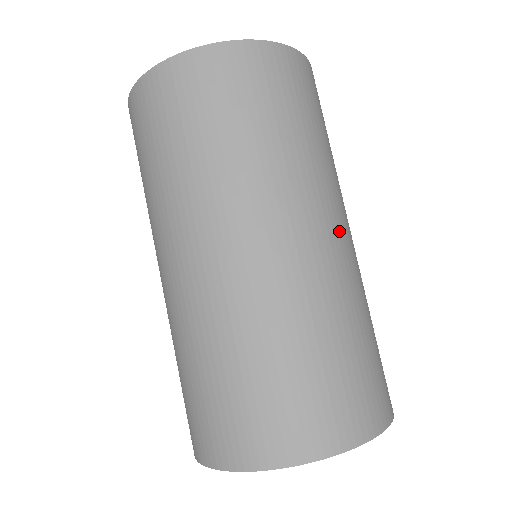
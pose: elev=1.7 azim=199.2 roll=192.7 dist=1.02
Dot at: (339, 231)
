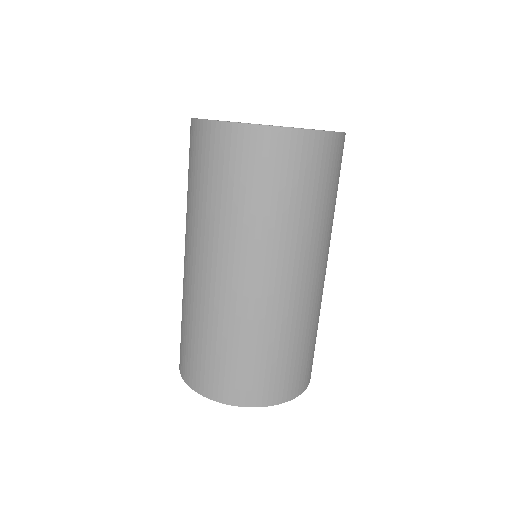
Dot at: (278, 280)
